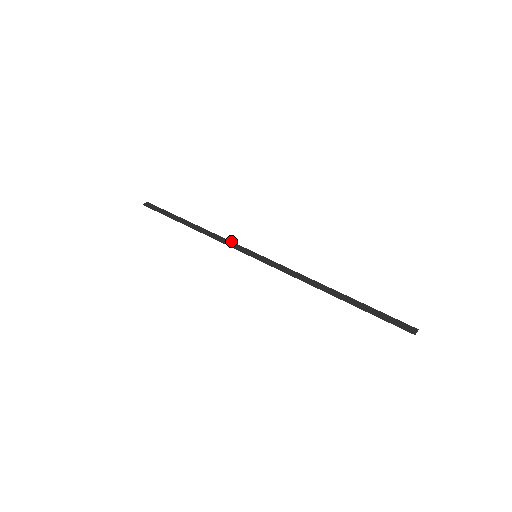
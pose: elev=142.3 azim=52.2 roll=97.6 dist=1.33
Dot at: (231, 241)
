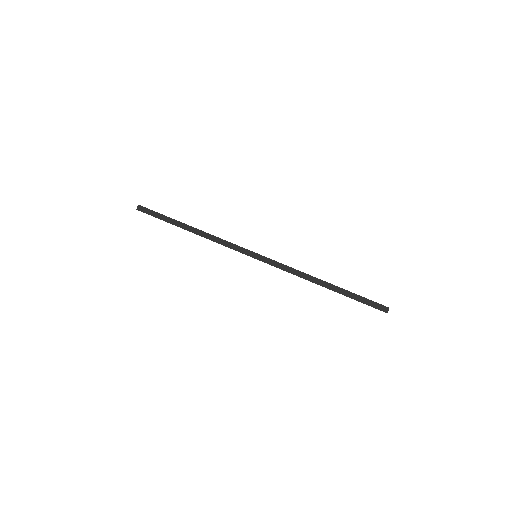
Dot at: occluded
